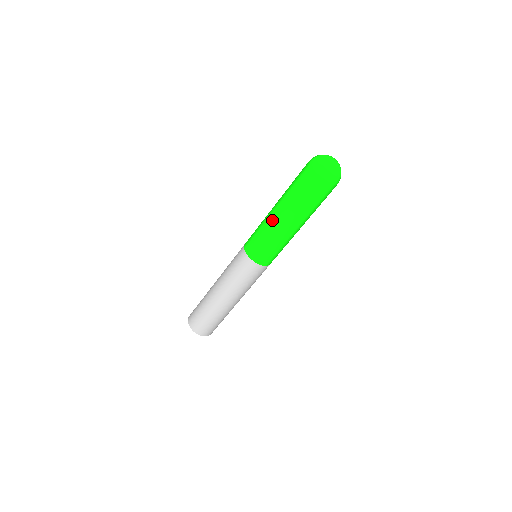
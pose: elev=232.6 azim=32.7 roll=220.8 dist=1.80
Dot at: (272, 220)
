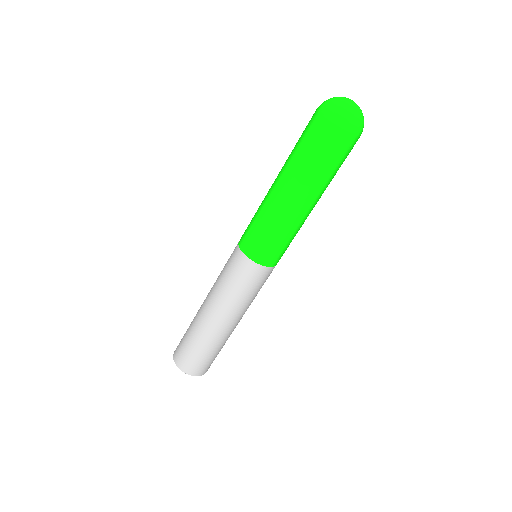
Dot at: (269, 189)
